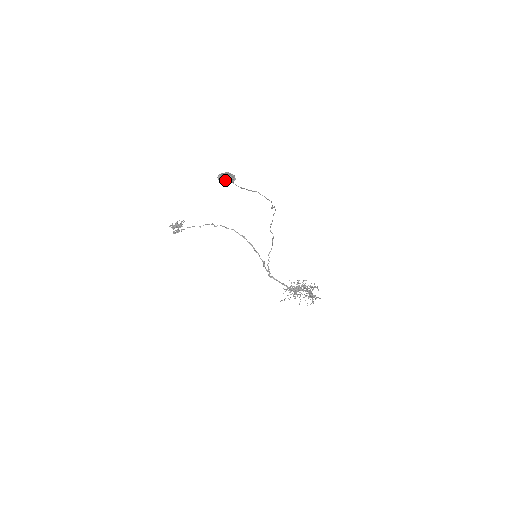
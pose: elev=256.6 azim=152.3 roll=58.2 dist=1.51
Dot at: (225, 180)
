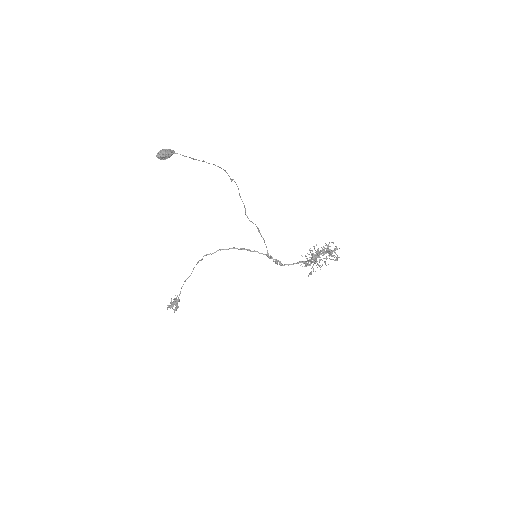
Dot at: (164, 154)
